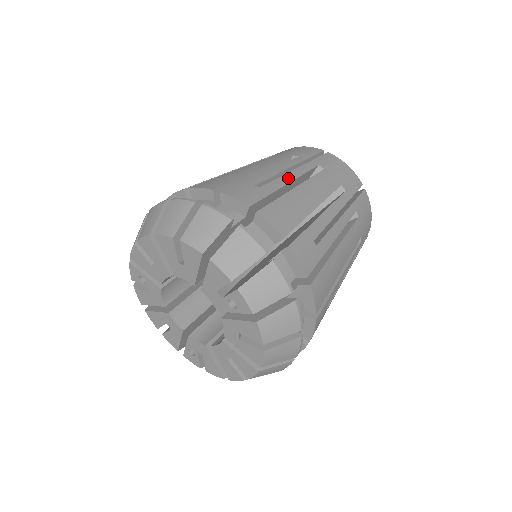
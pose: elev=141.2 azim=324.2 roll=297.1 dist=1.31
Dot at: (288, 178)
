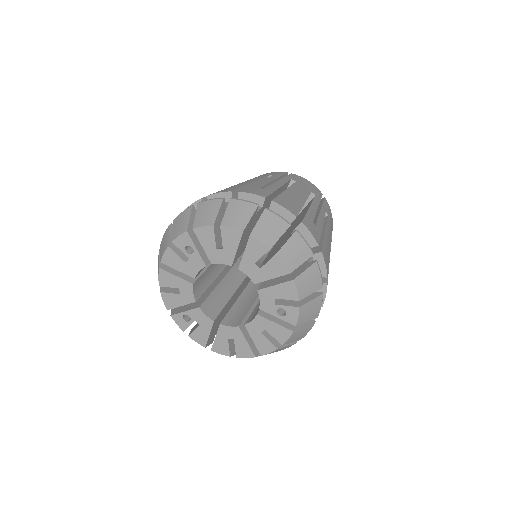
Dot at: (321, 220)
